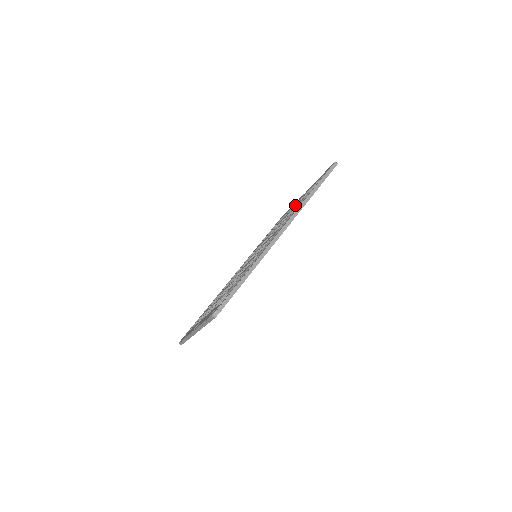
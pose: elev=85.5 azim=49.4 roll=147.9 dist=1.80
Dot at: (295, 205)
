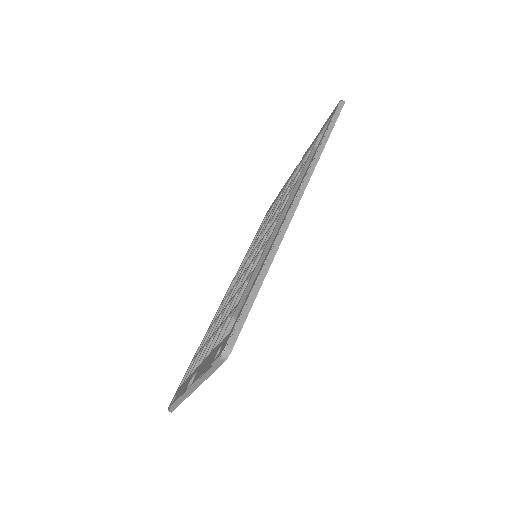
Dot at: (292, 178)
